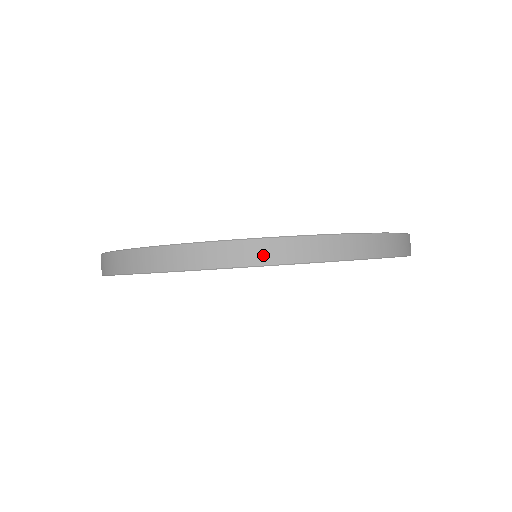
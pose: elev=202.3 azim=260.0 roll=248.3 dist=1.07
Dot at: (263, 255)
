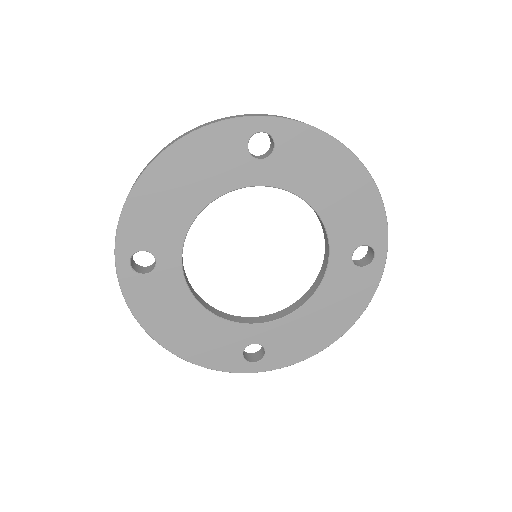
Dot at: (175, 141)
